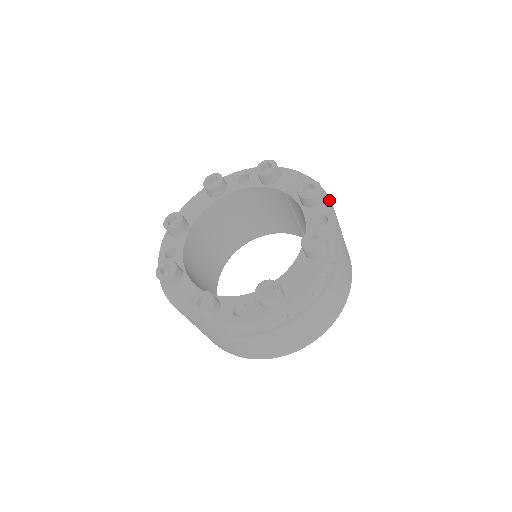
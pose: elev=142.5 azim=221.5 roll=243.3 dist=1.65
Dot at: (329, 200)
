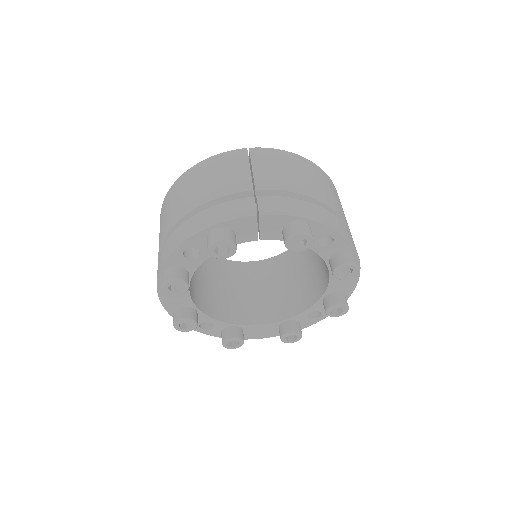
Dot at: (317, 223)
